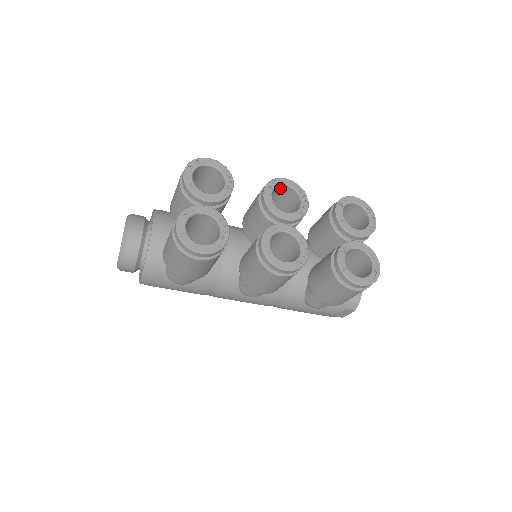
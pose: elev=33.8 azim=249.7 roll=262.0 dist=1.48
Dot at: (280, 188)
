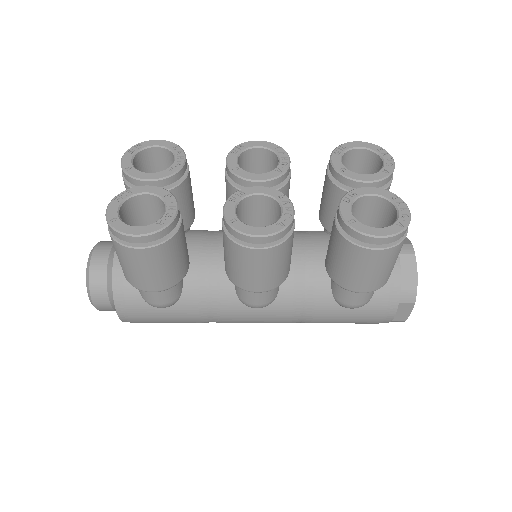
Dot at: (252, 154)
